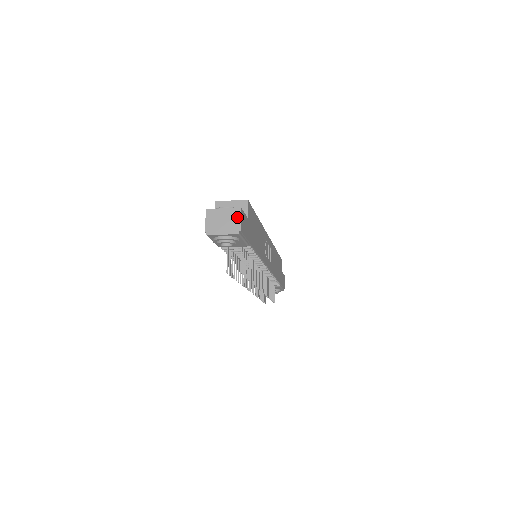
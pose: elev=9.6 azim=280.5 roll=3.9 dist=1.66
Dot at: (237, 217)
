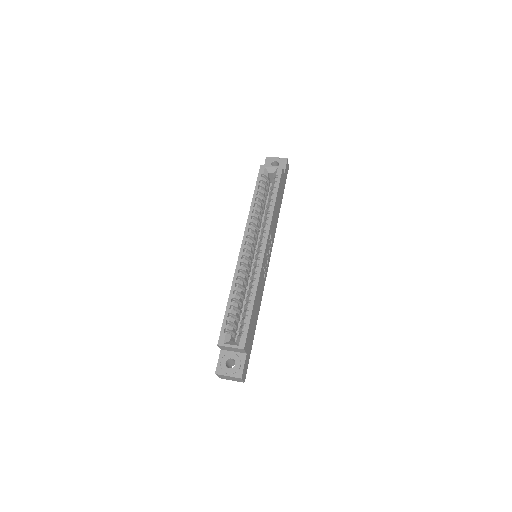
Dot at: (240, 380)
